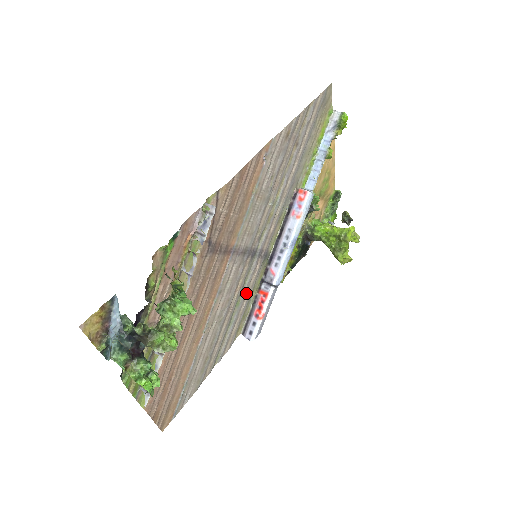
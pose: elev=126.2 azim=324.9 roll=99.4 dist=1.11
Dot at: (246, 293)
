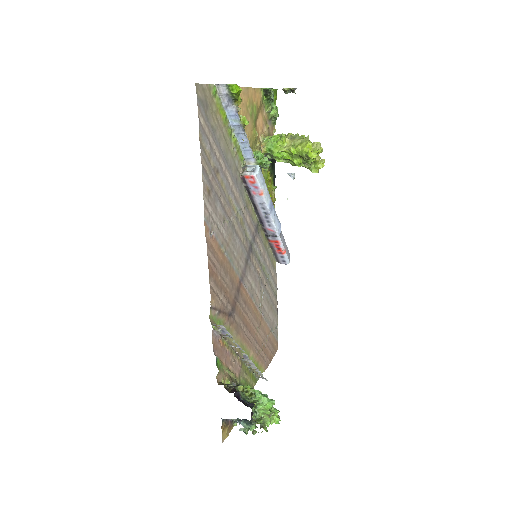
Dot at: (263, 257)
